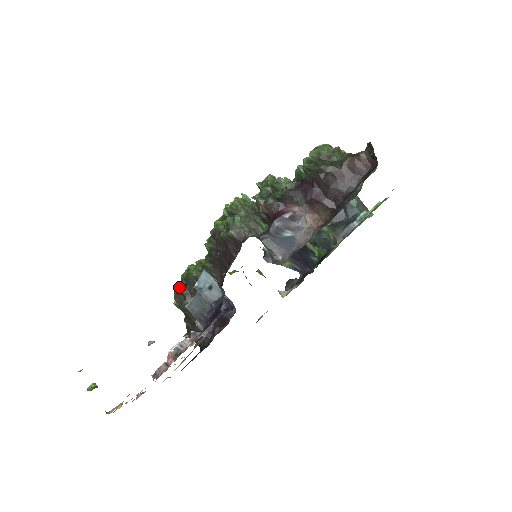
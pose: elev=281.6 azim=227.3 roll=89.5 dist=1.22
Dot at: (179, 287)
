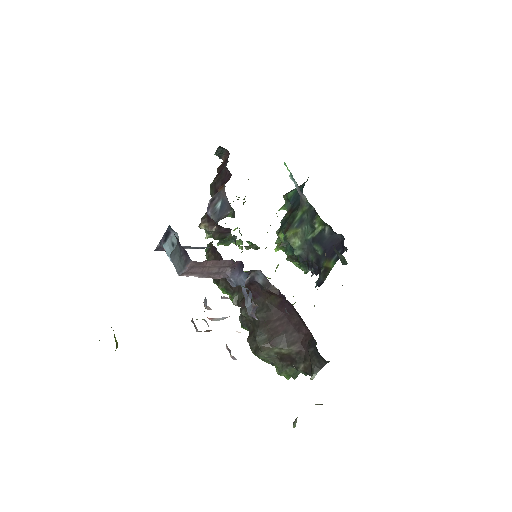
Dot at: occluded
